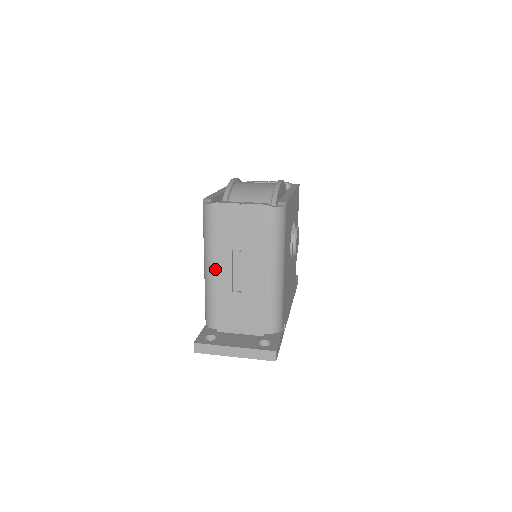
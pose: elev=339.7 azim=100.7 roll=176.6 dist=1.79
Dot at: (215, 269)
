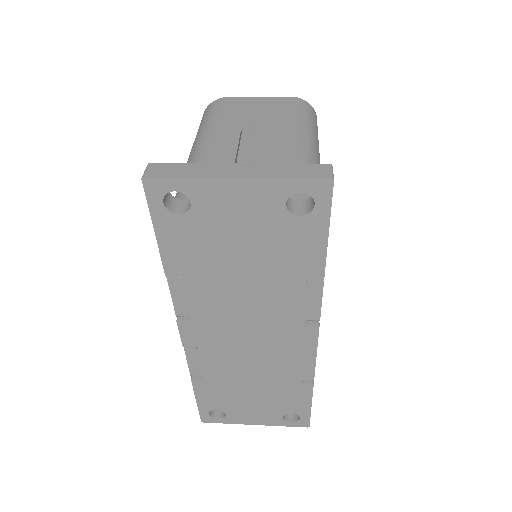
Dot at: (209, 144)
